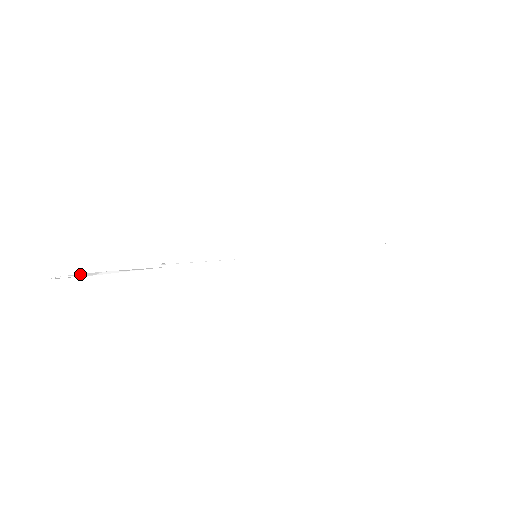
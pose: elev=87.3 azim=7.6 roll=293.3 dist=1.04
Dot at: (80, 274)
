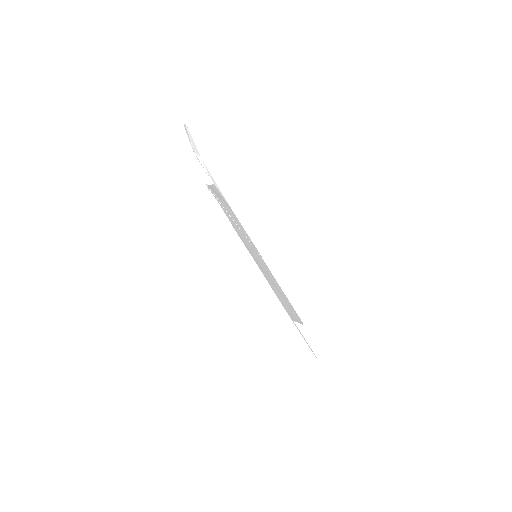
Dot at: (194, 143)
